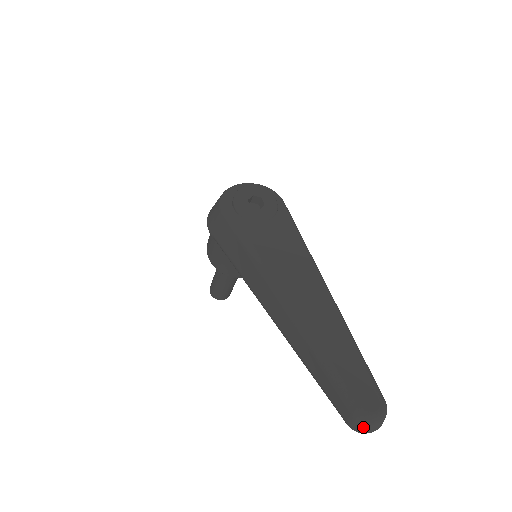
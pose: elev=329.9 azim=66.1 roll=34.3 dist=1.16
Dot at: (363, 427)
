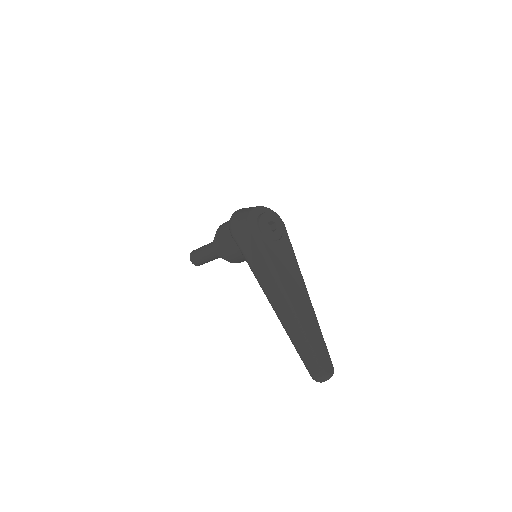
Dot at: (321, 379)
